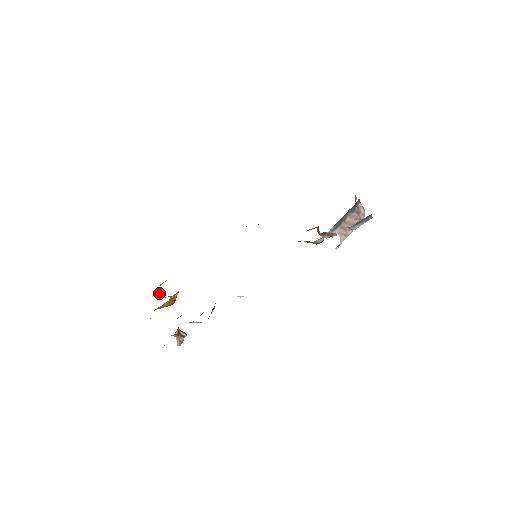
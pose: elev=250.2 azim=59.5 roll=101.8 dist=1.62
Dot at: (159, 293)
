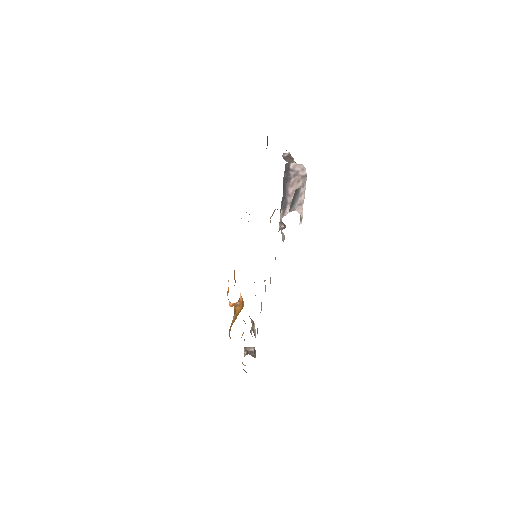
Dot at: (230, 303)
